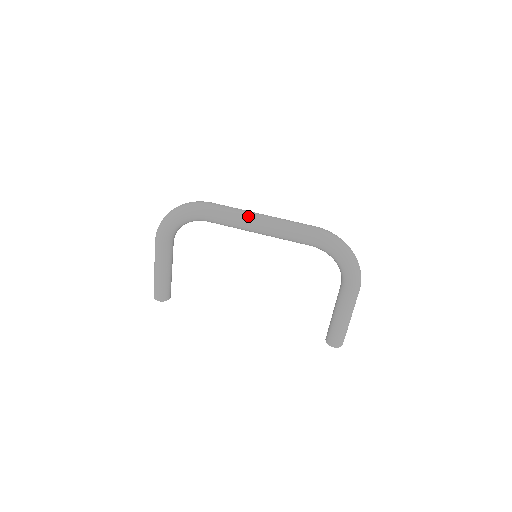
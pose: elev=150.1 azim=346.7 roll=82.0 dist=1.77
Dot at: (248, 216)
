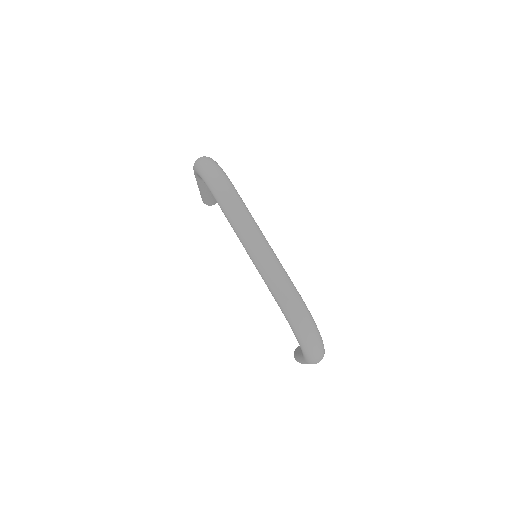
Dot at: (243, 233)
